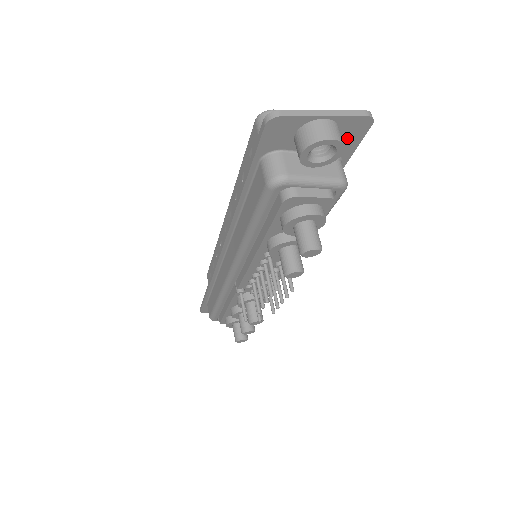
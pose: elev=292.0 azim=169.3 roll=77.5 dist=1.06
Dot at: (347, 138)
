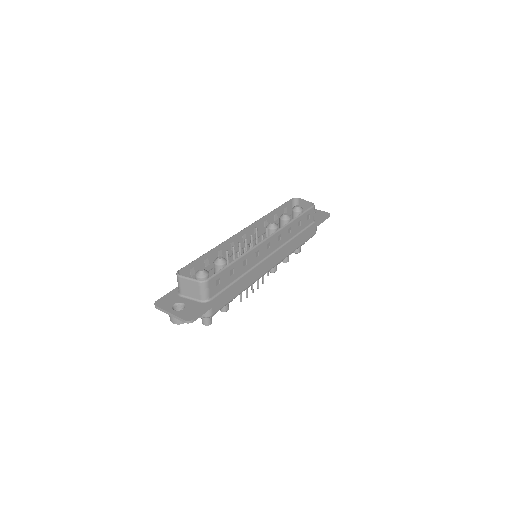
Dot at: (194, 313)
